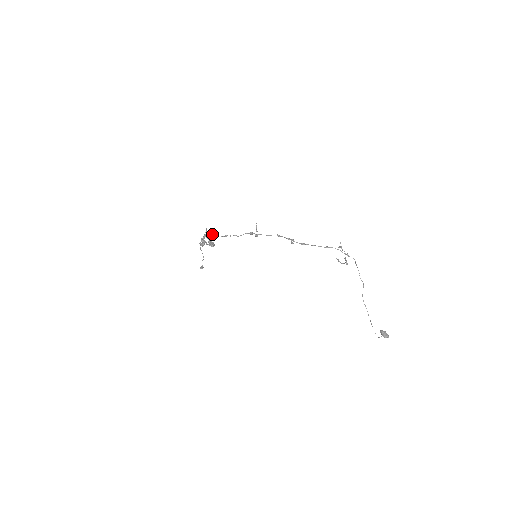
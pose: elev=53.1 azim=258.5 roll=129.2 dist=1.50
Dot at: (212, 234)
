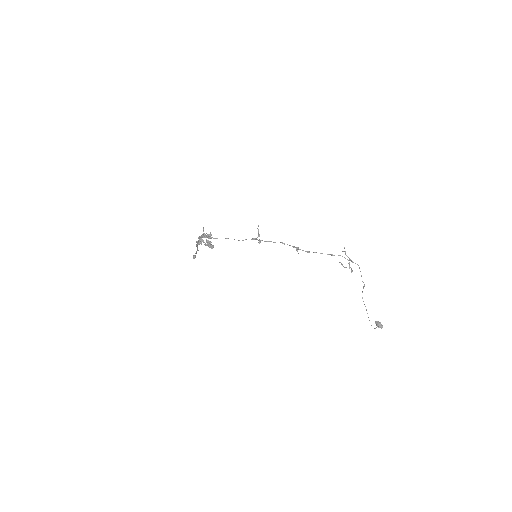
Dot at: (210, 234)
